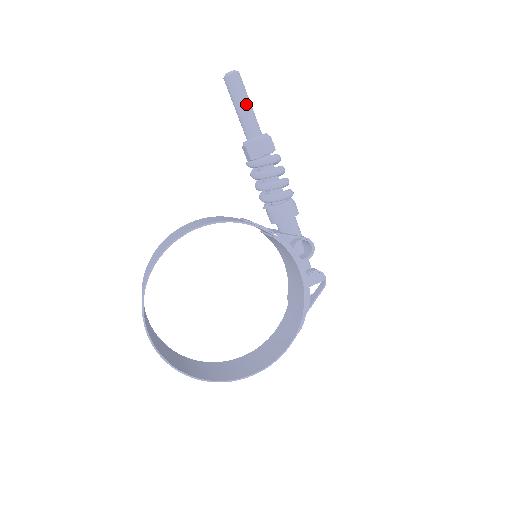
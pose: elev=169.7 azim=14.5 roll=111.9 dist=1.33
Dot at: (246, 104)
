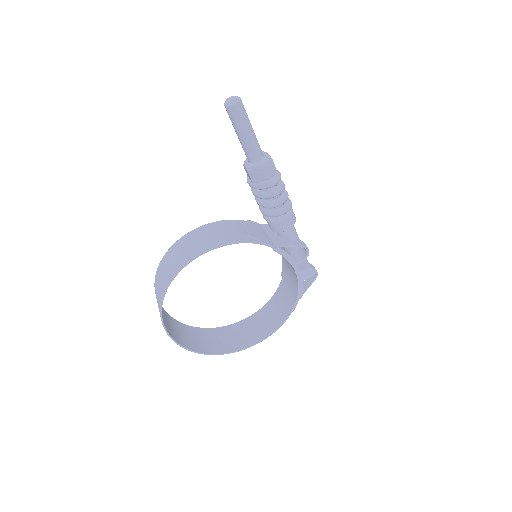
Dot at: (248, 132)
